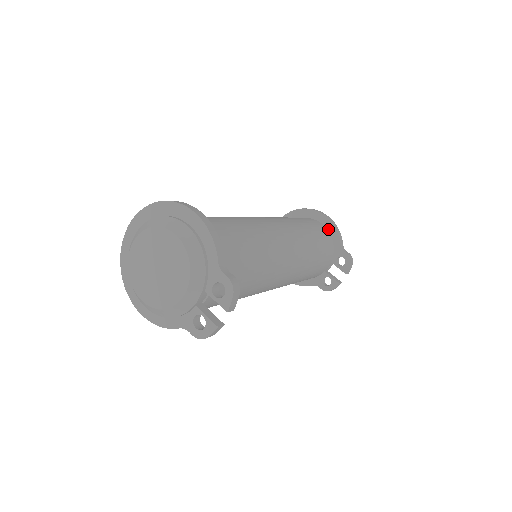
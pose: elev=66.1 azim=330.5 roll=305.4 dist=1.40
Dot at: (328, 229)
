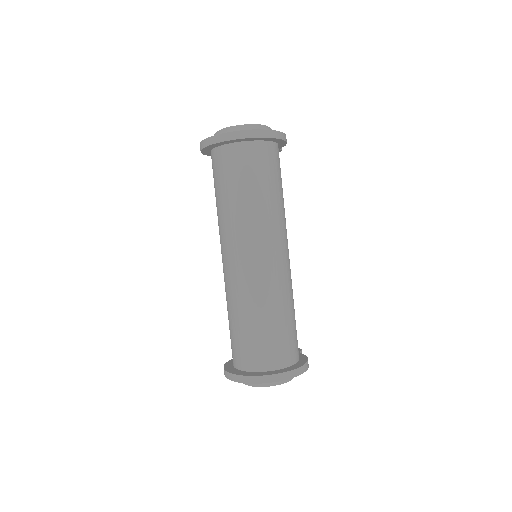
Dot at: (279, 144)
